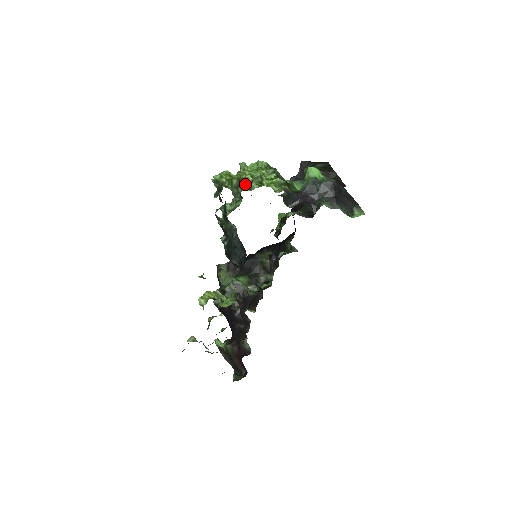
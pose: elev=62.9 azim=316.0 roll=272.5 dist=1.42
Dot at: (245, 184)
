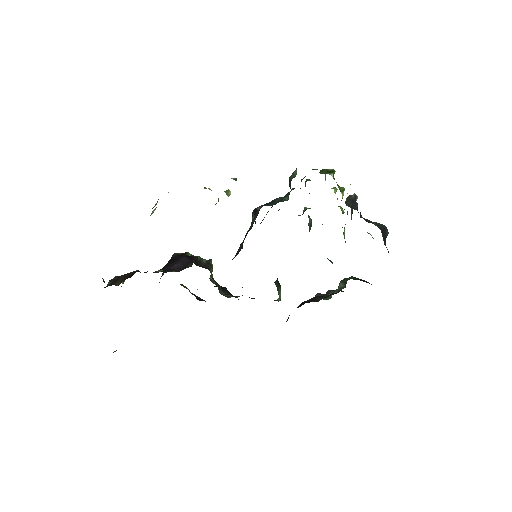
Dot at: occluded
